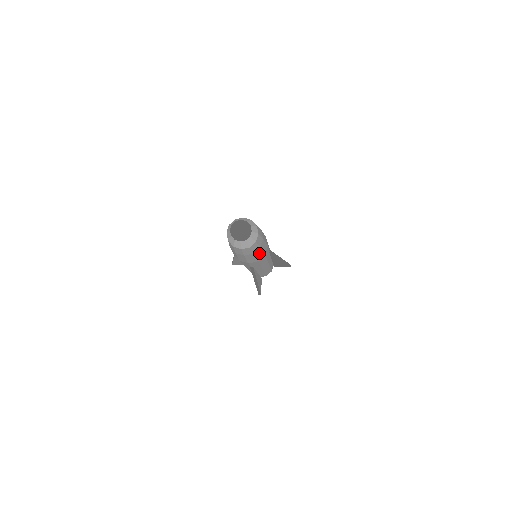
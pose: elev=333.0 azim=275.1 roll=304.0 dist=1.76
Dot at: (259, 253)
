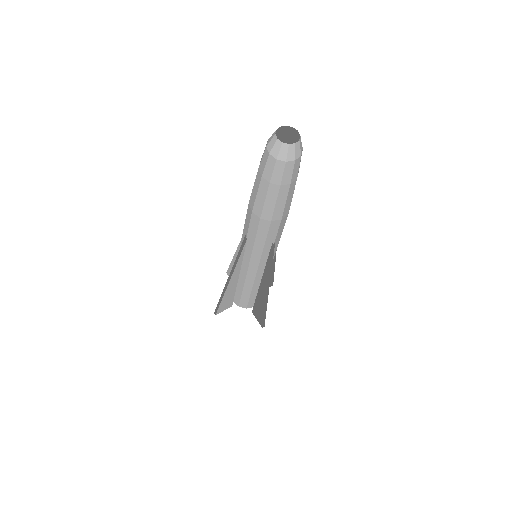
Dot at: occluded
